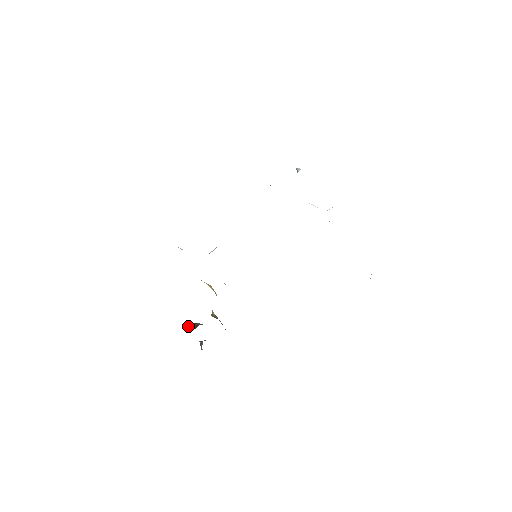
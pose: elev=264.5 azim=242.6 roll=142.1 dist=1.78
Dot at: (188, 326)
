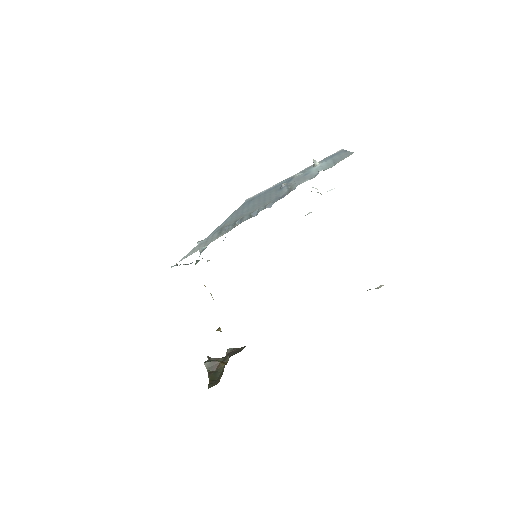
Dot at: (207, 363)
